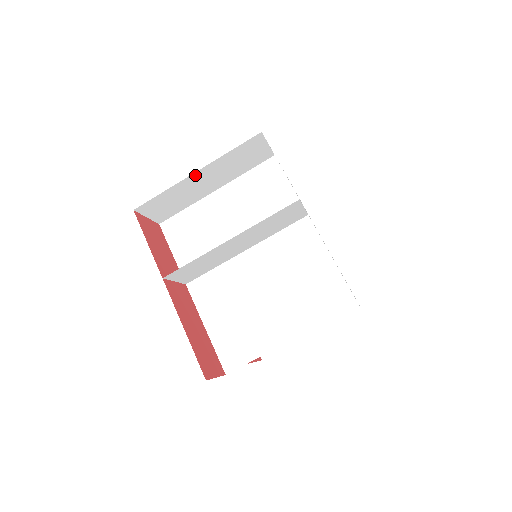
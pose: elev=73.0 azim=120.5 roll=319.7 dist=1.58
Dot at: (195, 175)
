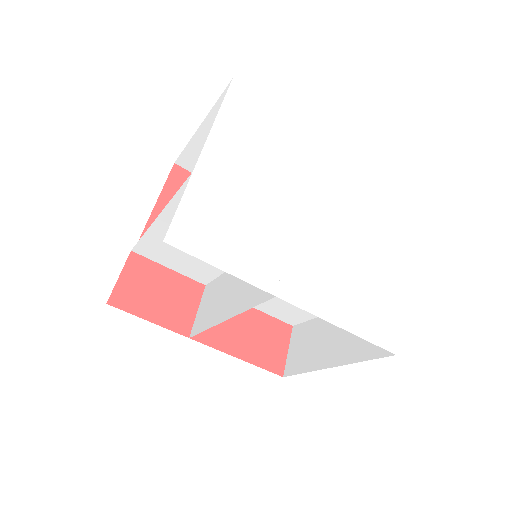
Dot at: occluded
